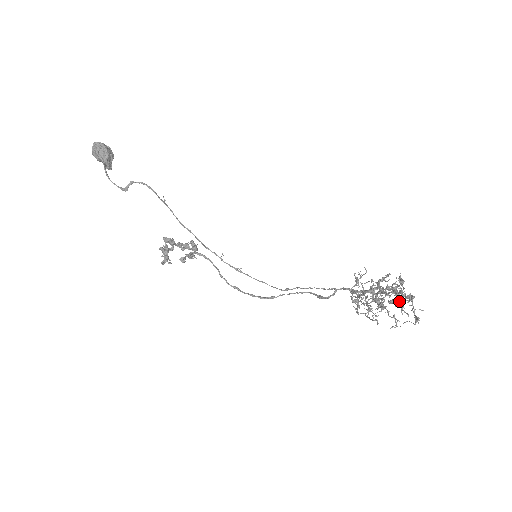
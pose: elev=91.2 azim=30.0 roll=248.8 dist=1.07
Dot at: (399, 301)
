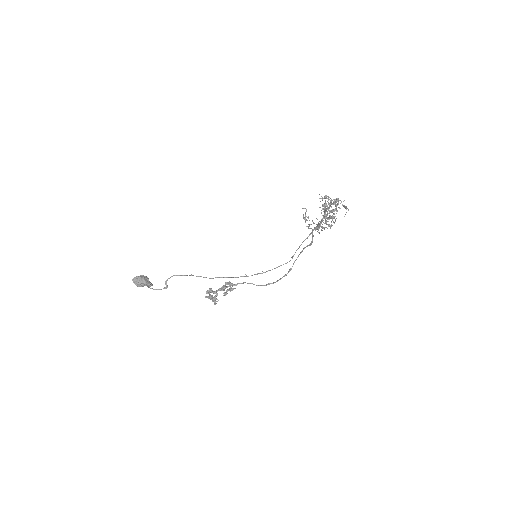
Dot at: occluded
